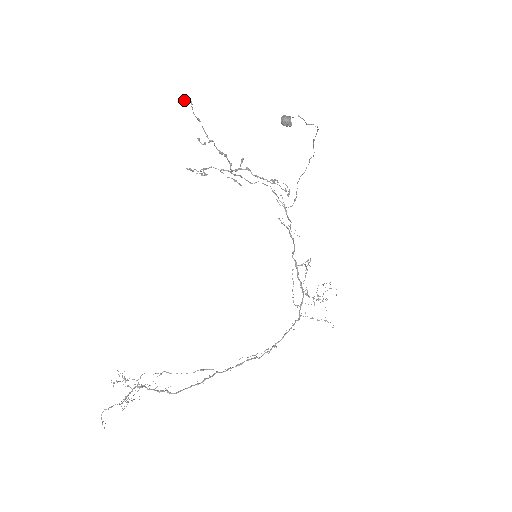
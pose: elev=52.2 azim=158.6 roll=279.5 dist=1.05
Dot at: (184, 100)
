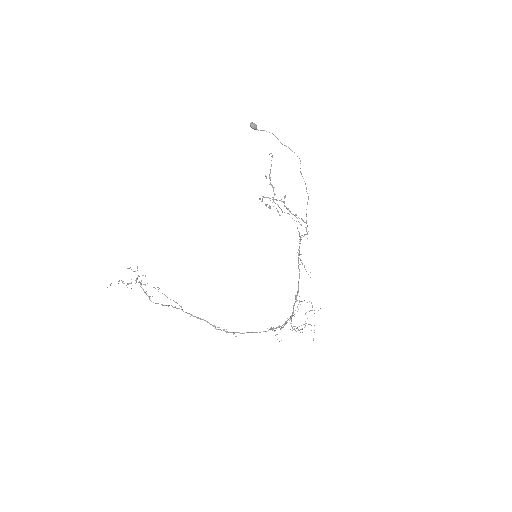
Dot at: occluded
